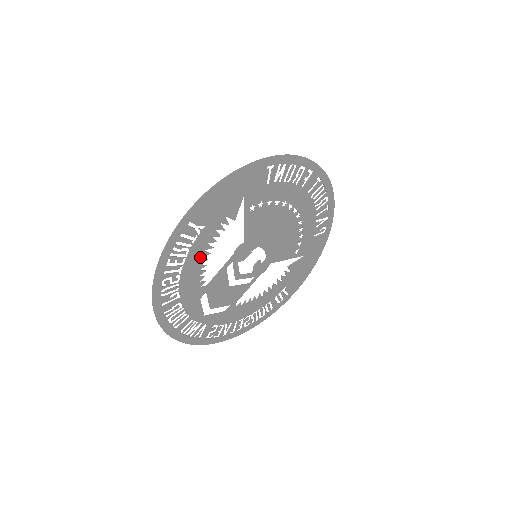
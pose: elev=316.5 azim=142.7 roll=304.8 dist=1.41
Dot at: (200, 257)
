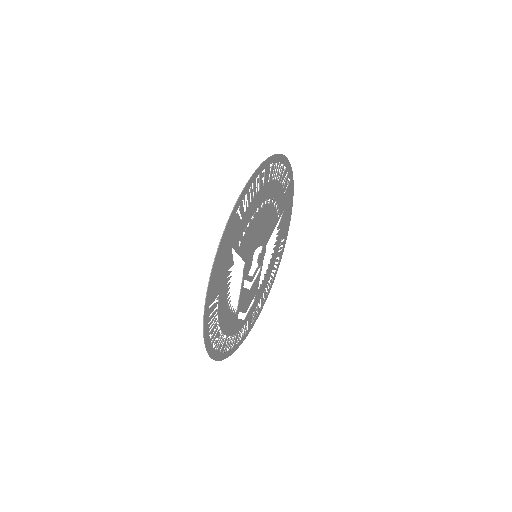
Dot at: (225, 307)
